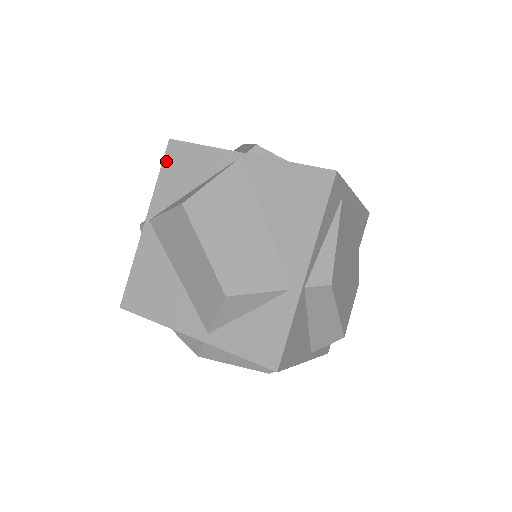
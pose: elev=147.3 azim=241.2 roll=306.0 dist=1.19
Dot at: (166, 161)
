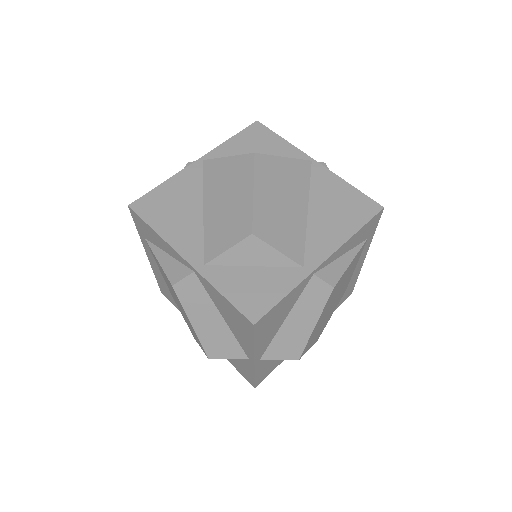
Dot at: (245, 132)
